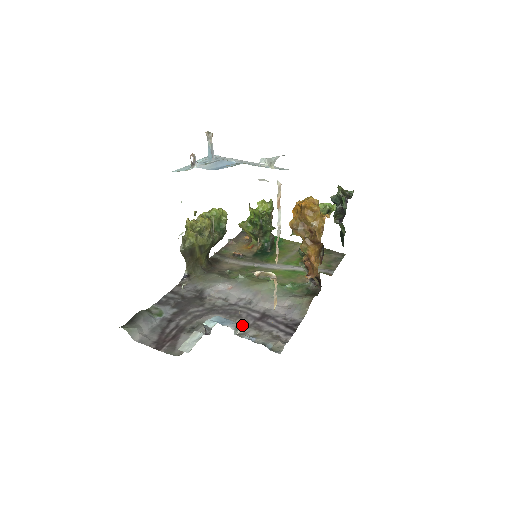
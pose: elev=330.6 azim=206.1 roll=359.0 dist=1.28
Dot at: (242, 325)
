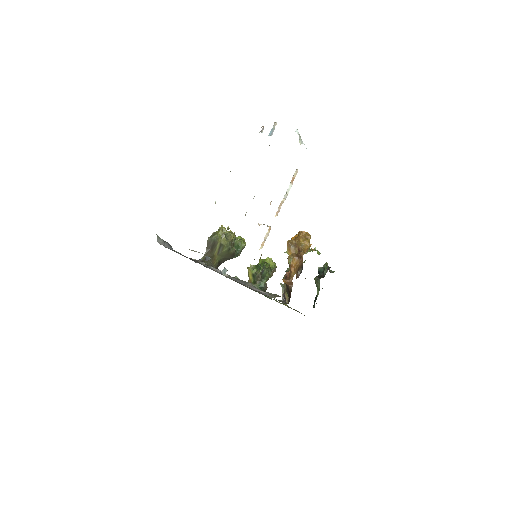
Dot at: (228, 277)
